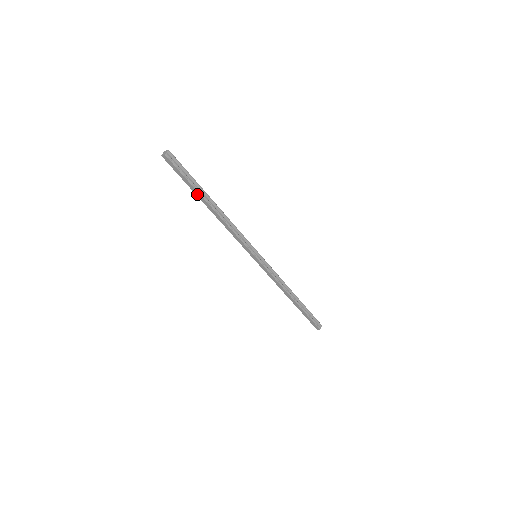
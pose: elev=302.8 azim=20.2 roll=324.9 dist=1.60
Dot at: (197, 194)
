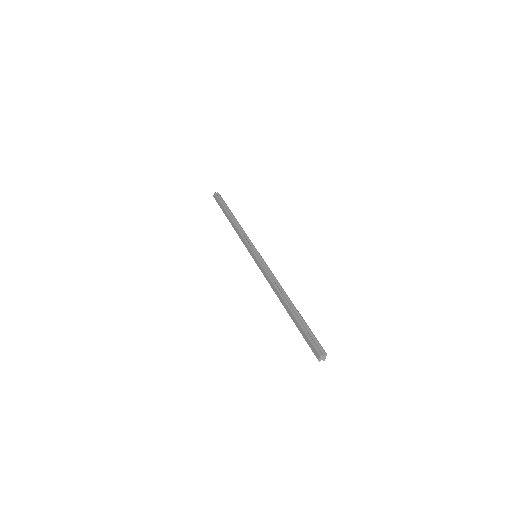
Dot at: (225, 213)
